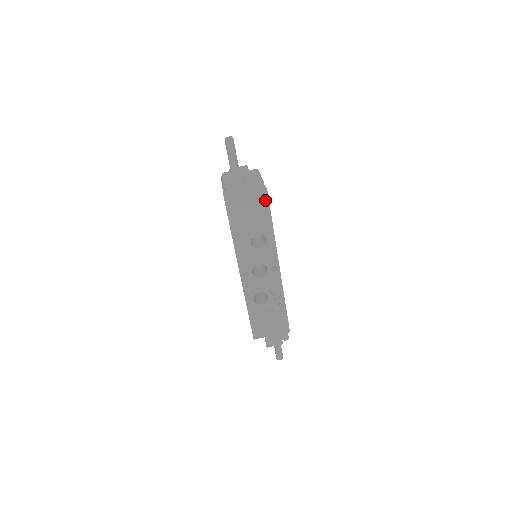
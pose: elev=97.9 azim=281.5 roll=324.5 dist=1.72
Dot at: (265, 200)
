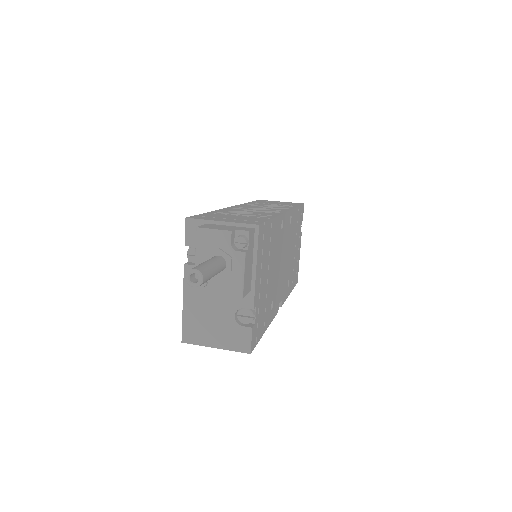
Dot at: occluded
